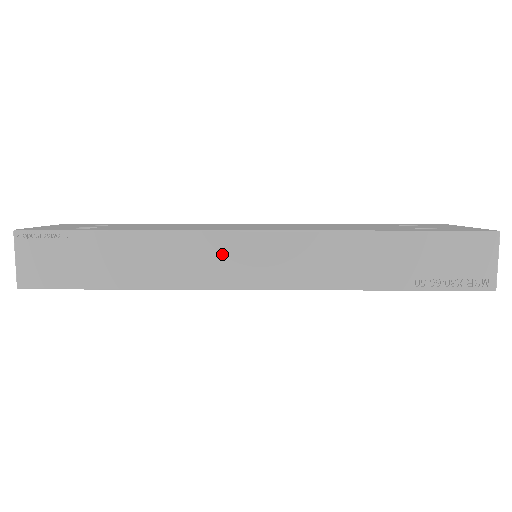
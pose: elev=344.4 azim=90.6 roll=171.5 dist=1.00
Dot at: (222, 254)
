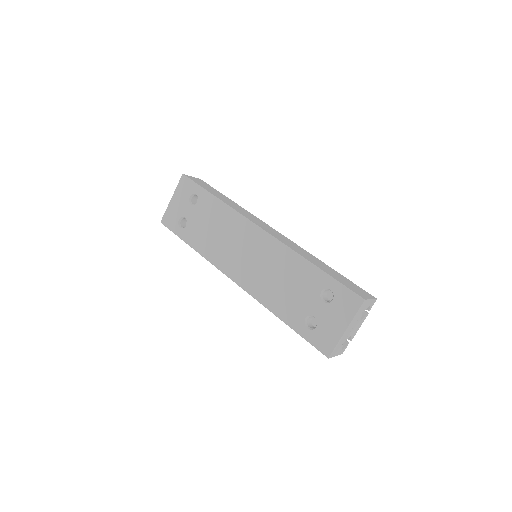
Dot at: occluded
